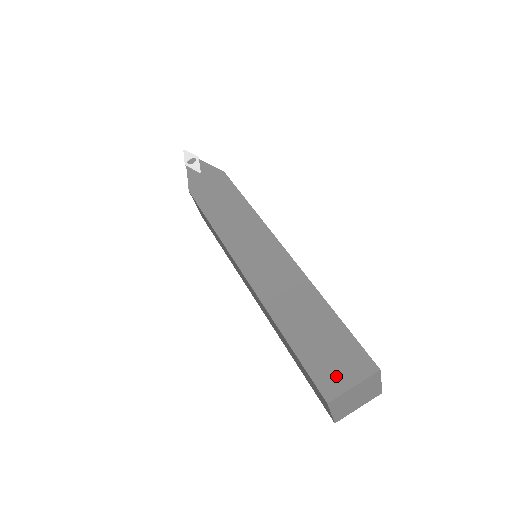
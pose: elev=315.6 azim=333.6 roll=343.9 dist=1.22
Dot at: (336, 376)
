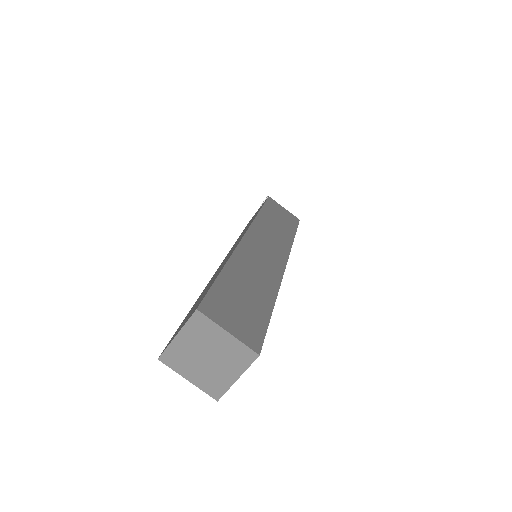
Dot at: (178, 330)
